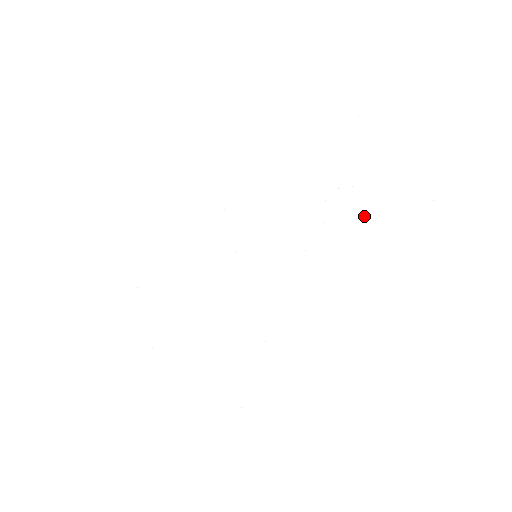
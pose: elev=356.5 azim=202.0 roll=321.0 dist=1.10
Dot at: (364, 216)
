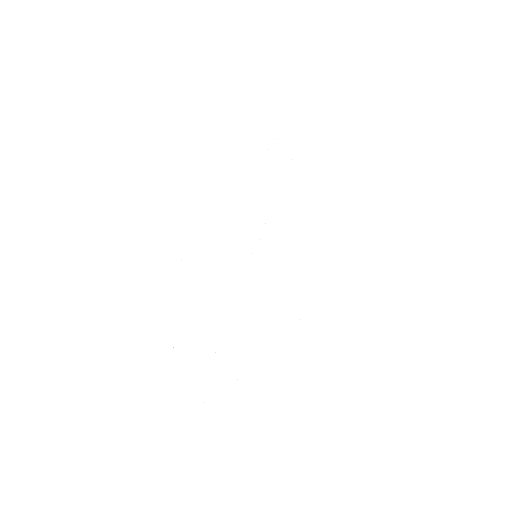
Dot at: (291, 159)
